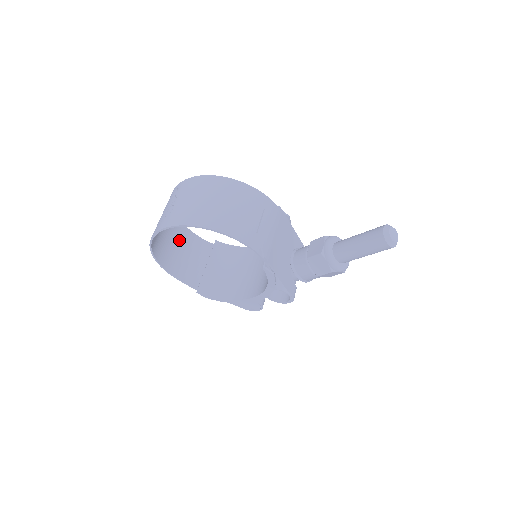
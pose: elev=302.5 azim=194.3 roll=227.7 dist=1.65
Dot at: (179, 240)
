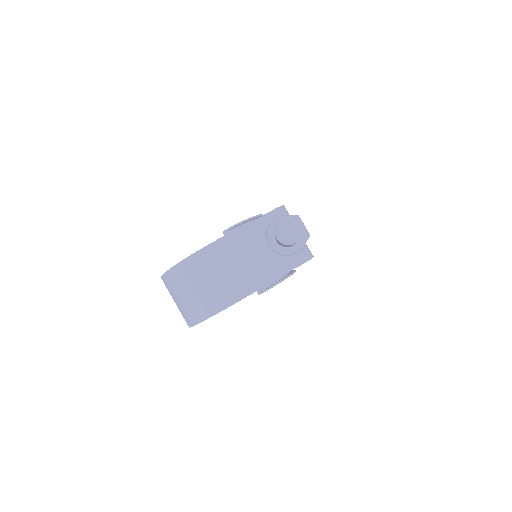
Dot at: occluded
